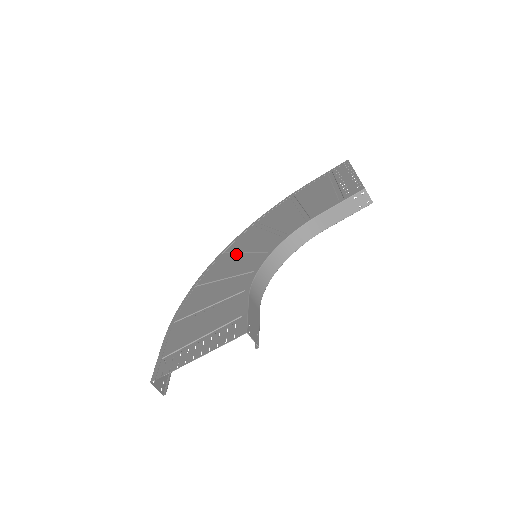
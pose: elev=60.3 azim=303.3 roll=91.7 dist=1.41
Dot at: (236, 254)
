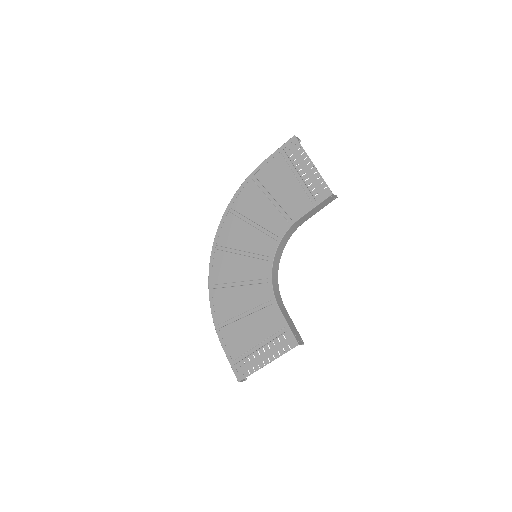
Dot at: (233, 251)
